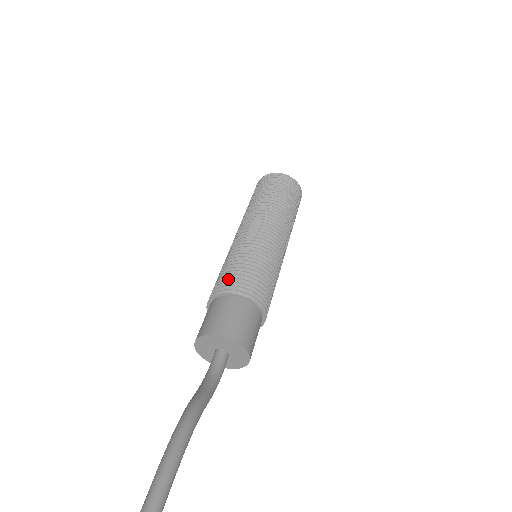
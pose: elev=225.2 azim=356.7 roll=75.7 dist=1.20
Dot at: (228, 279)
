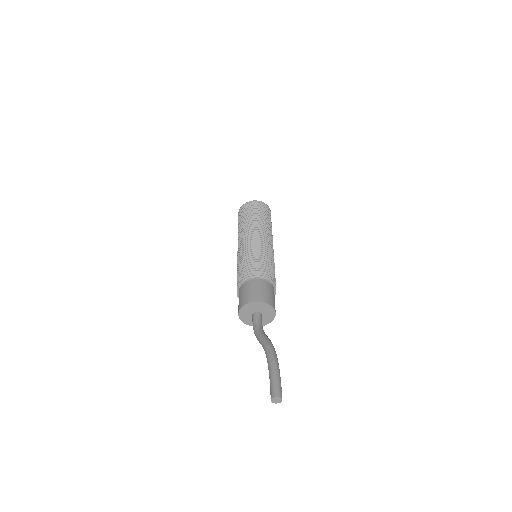
Dot at: (263, 269)
